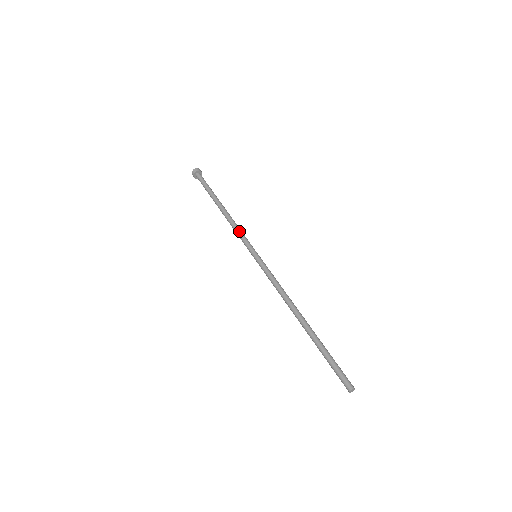
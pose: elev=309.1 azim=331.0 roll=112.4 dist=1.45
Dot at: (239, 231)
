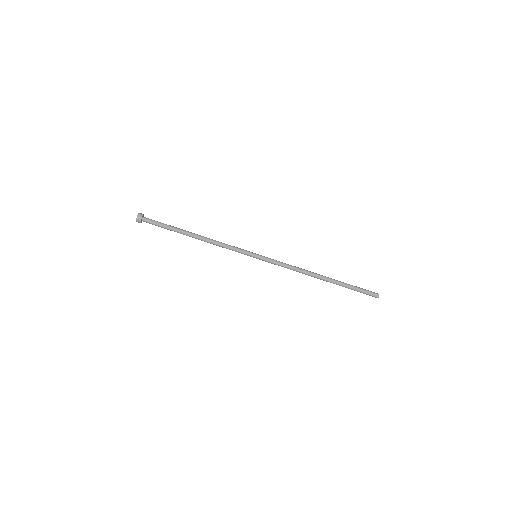
Dot at: (228, 247)
